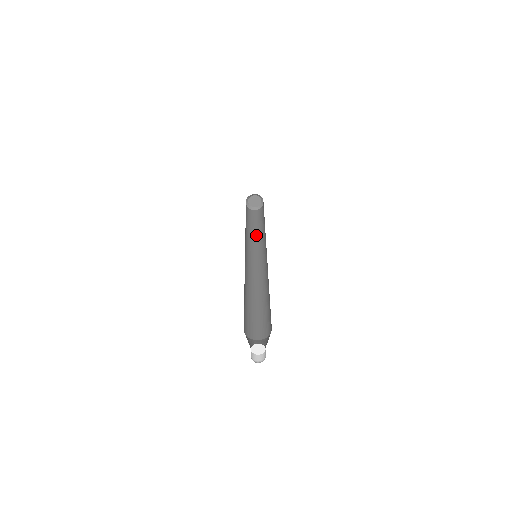
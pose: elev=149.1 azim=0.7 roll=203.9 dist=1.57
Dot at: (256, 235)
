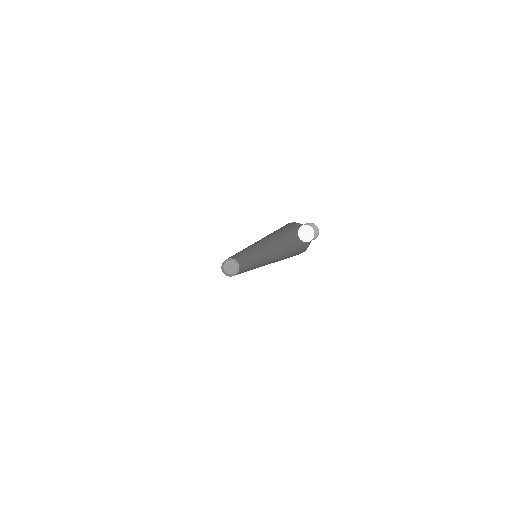
Dot at: occluded
